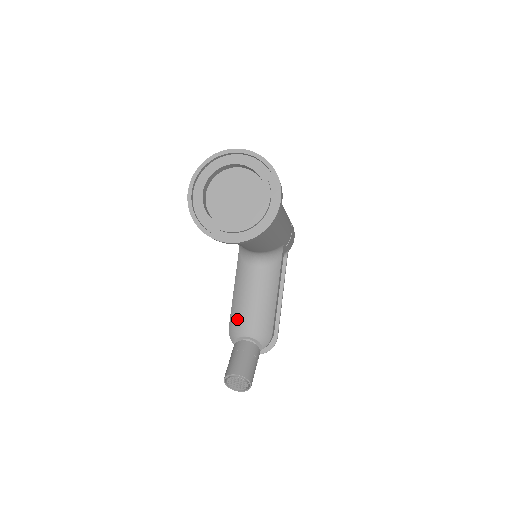
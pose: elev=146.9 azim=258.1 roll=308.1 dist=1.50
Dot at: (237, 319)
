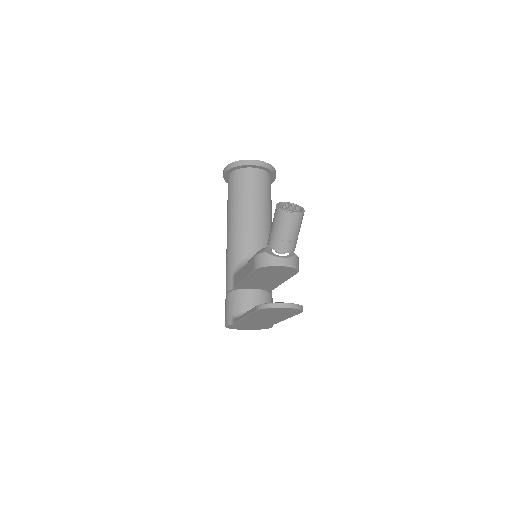
Dot at: occluded
